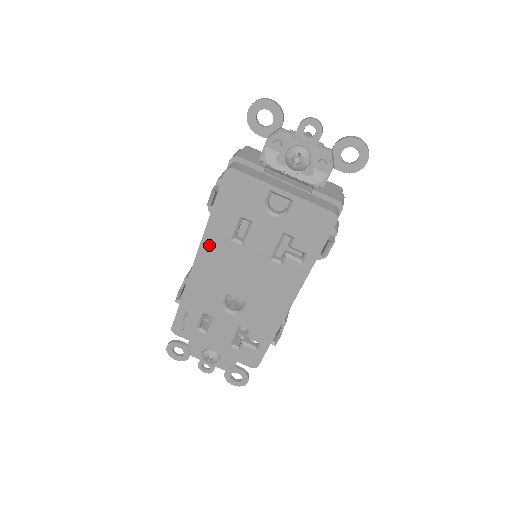
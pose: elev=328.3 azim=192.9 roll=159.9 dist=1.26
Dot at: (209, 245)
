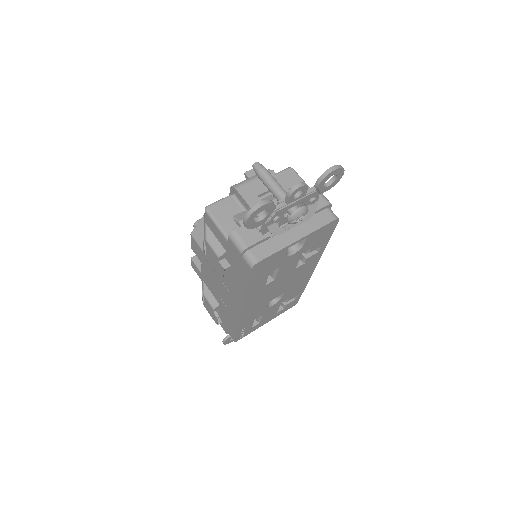
Dot at: (250, 299)
